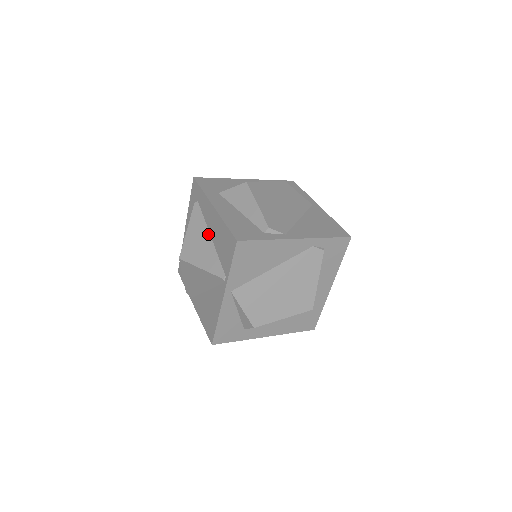
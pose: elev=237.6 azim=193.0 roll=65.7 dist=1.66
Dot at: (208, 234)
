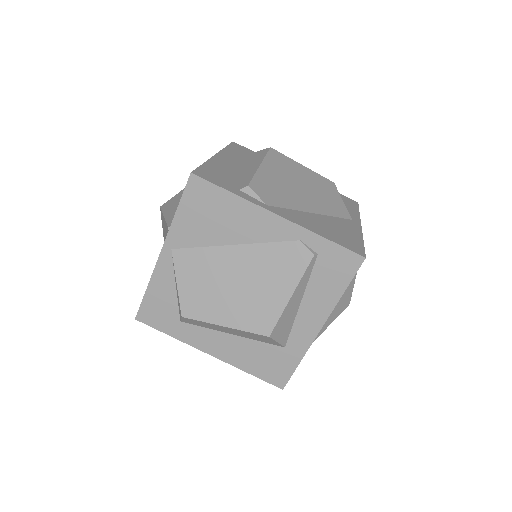
Dot at: occluded
